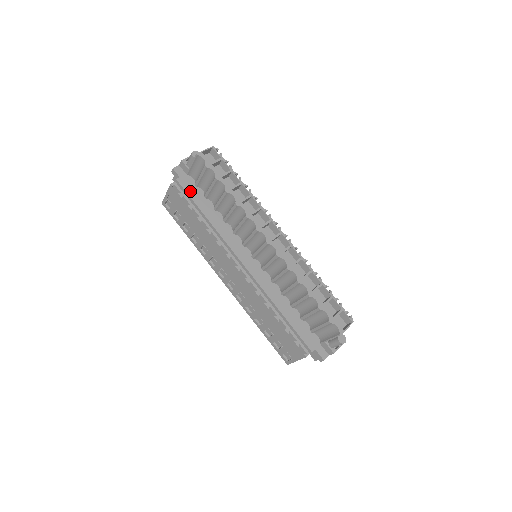
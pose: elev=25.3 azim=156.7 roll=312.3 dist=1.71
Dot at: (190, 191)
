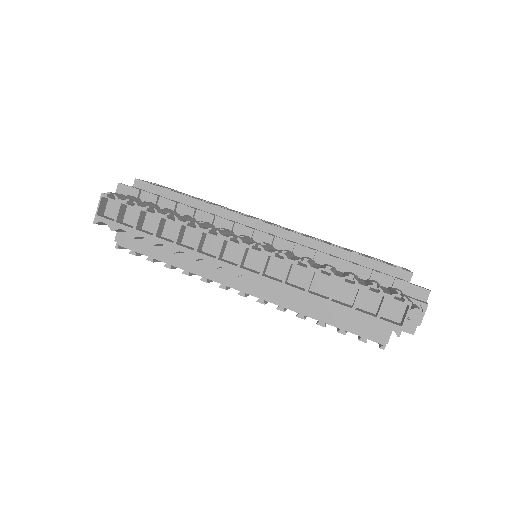
Dot at: (135, 243)
